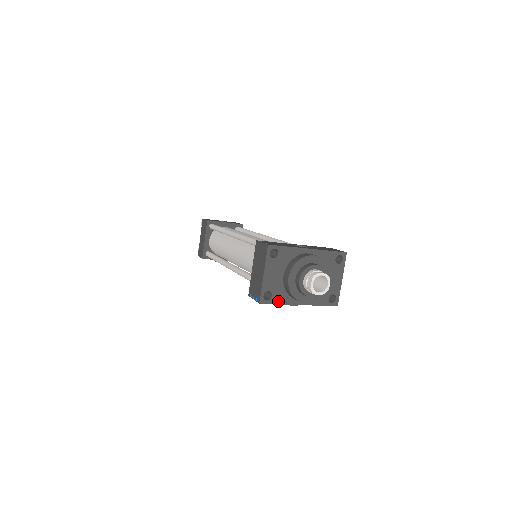
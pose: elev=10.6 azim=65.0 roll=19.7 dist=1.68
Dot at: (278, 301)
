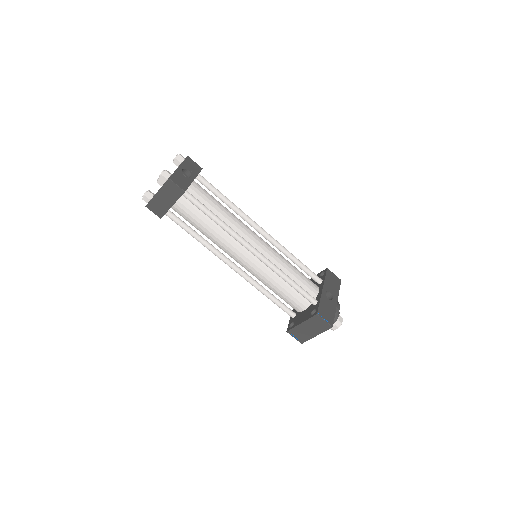
Dot at: occluded
